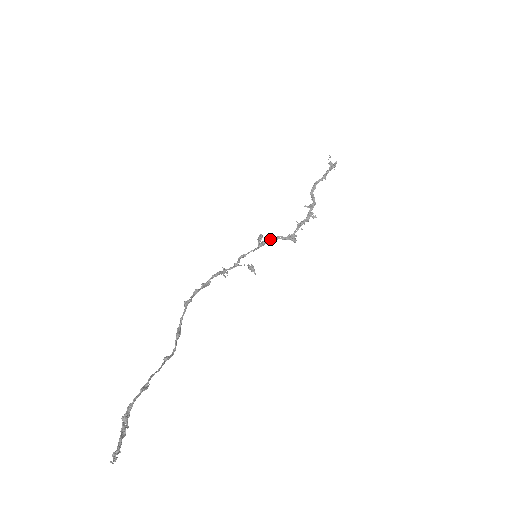
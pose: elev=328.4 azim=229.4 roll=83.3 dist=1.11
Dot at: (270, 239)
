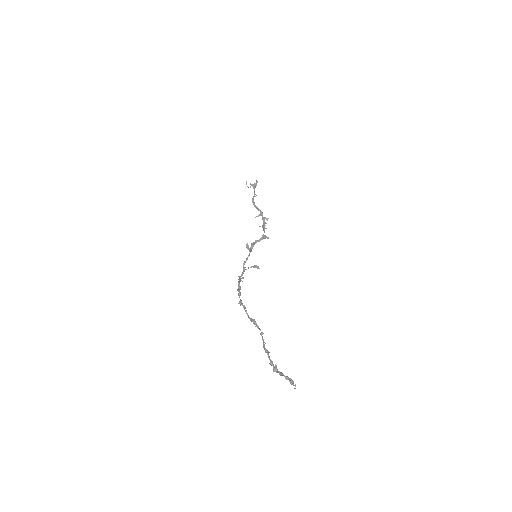
Dot at: (253, 245)
